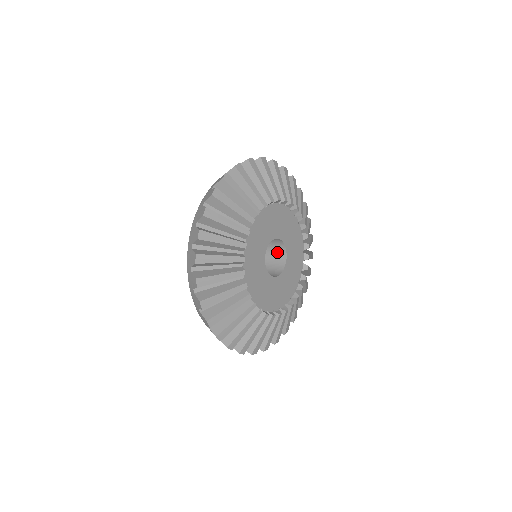
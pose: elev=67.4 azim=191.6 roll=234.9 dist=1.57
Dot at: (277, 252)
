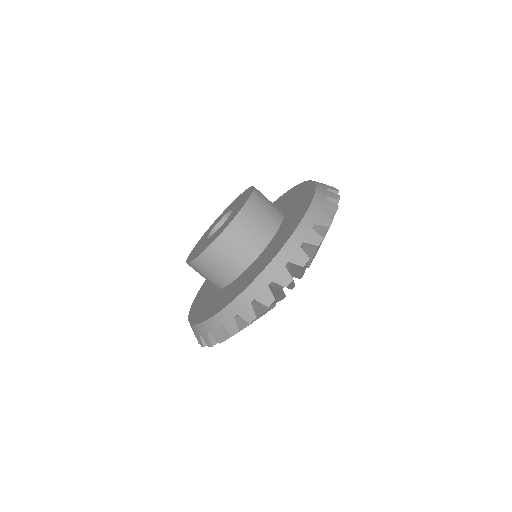
Dot at: occluded
